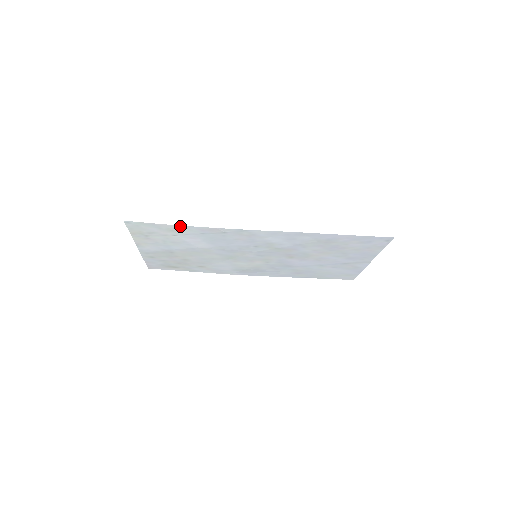
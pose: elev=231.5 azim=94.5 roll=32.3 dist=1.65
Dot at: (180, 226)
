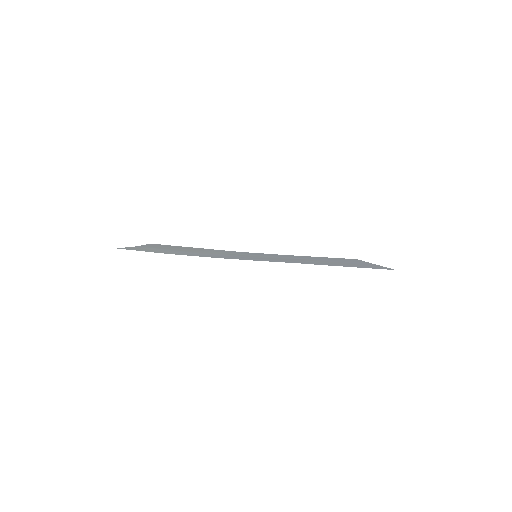
Dot at: (175, 254)
